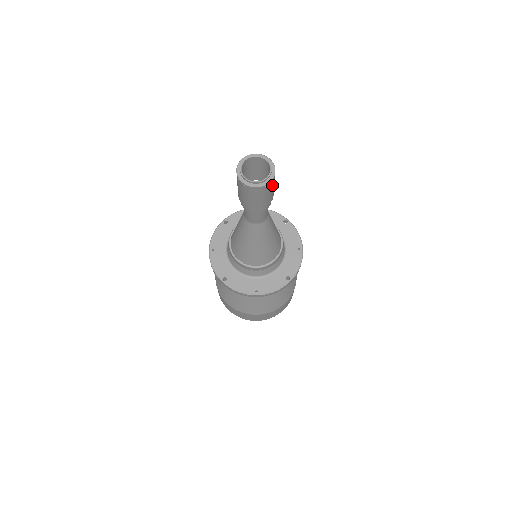
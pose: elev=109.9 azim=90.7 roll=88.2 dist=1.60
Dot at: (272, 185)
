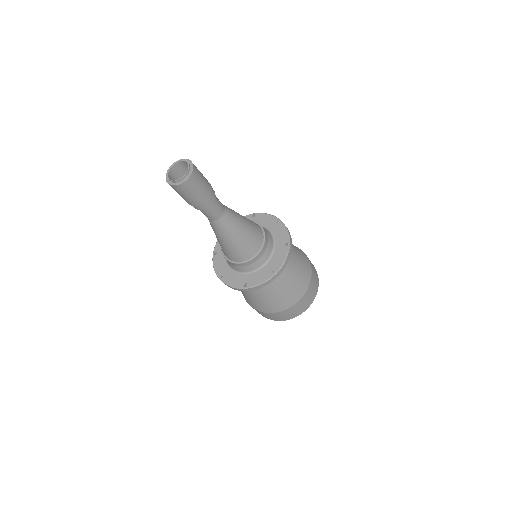
Dot at: (198, 172)
